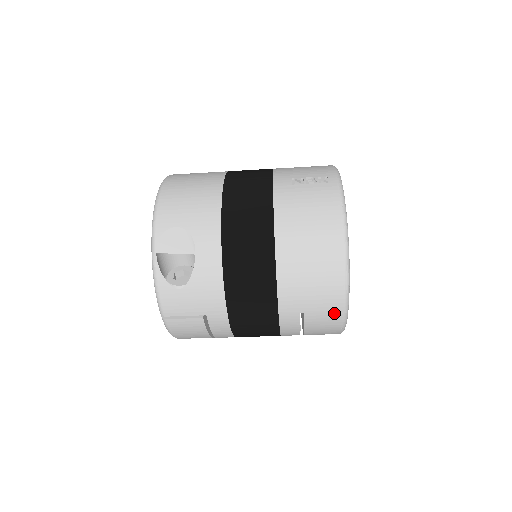
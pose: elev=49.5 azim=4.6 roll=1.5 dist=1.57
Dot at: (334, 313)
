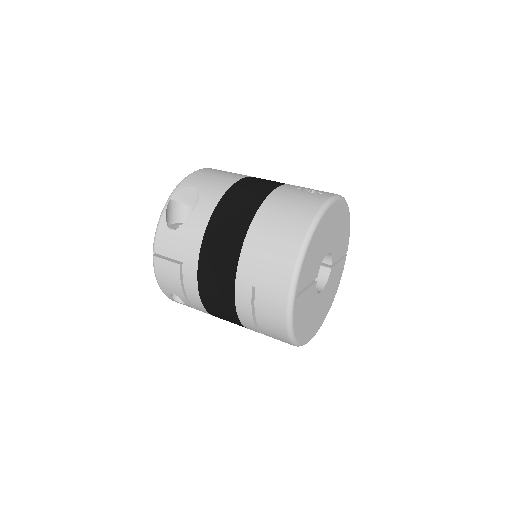
Dot at: (280, 297)
